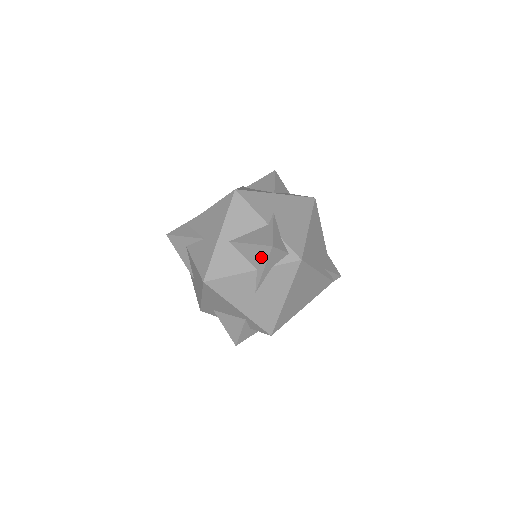
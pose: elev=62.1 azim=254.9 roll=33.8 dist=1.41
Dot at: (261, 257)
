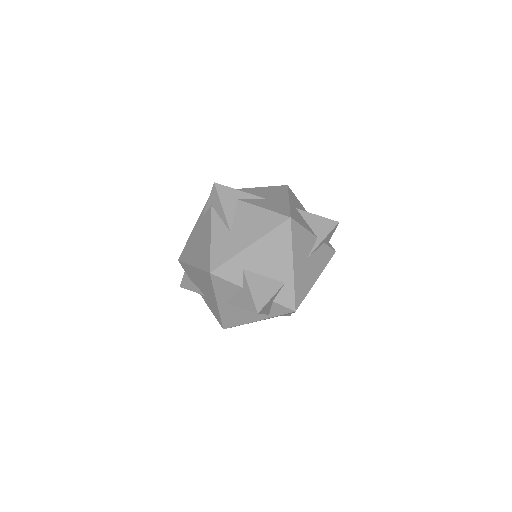
Dot at: (326, 228)
